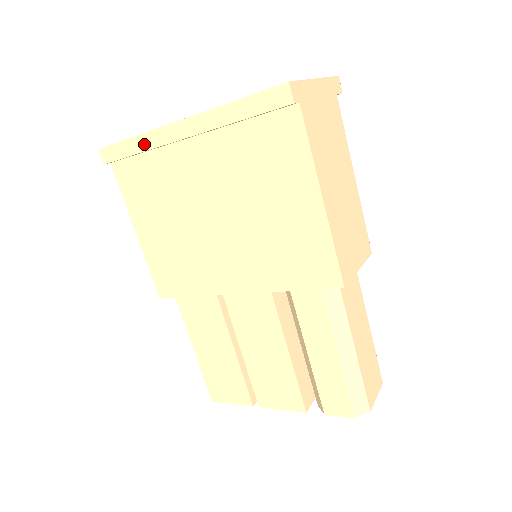
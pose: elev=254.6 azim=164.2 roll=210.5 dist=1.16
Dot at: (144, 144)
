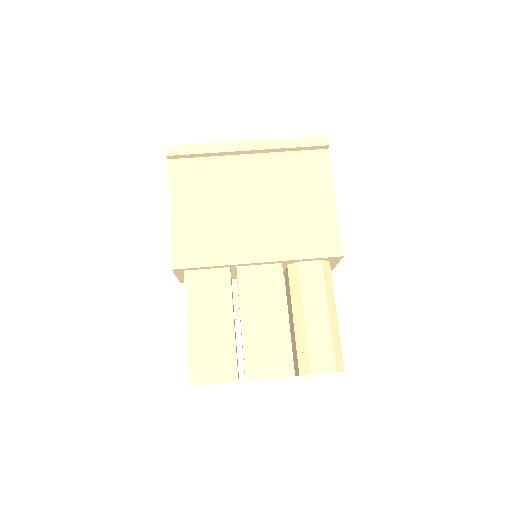
Dot at: (213, 148)
